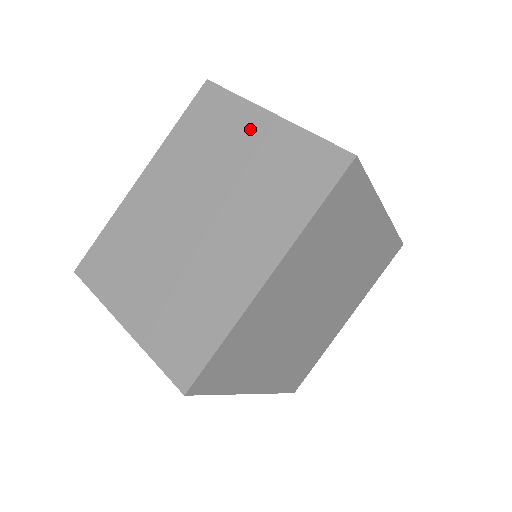
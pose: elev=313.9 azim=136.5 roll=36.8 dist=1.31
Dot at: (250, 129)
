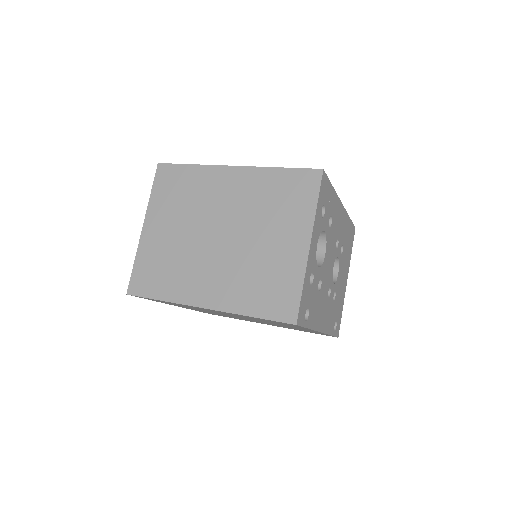
Dot at: (293, 234)
